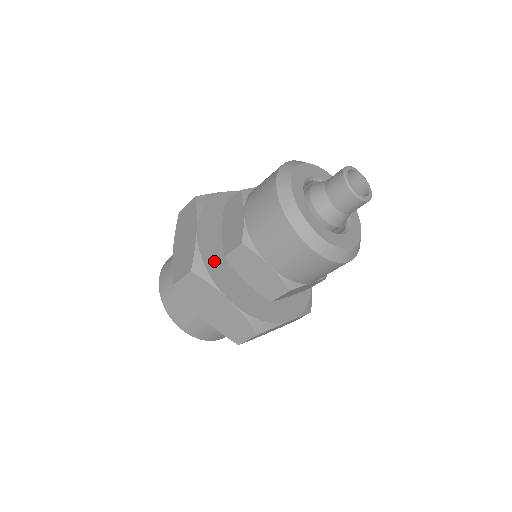
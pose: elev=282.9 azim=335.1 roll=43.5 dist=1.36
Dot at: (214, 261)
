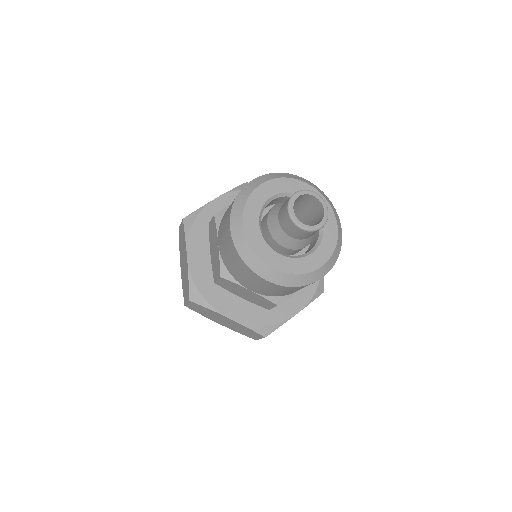
Dot at: (206, 226)
